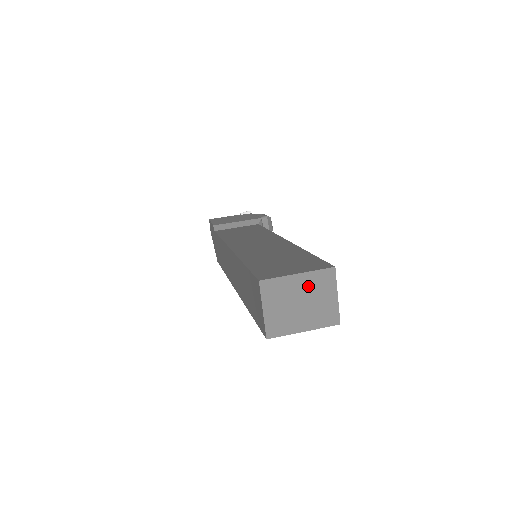
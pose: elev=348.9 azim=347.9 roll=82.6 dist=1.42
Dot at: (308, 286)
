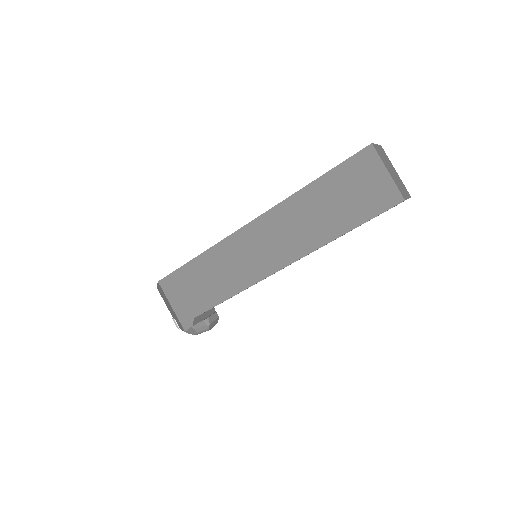
Dot at: (398, 178)
